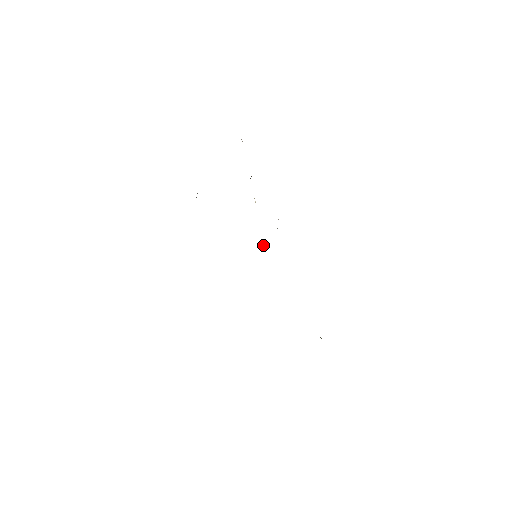
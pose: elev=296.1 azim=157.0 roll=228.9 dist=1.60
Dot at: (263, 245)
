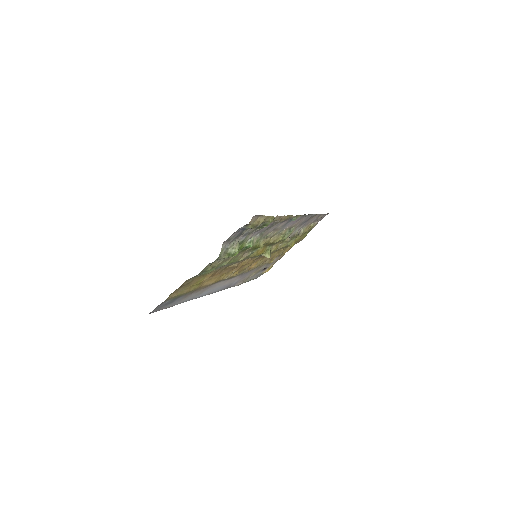
Dot at: (267, 251)
